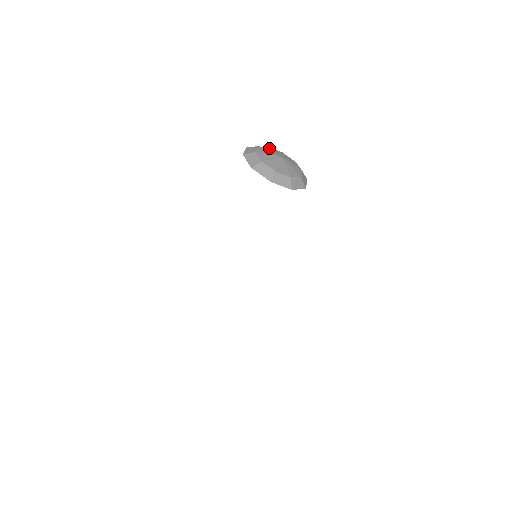
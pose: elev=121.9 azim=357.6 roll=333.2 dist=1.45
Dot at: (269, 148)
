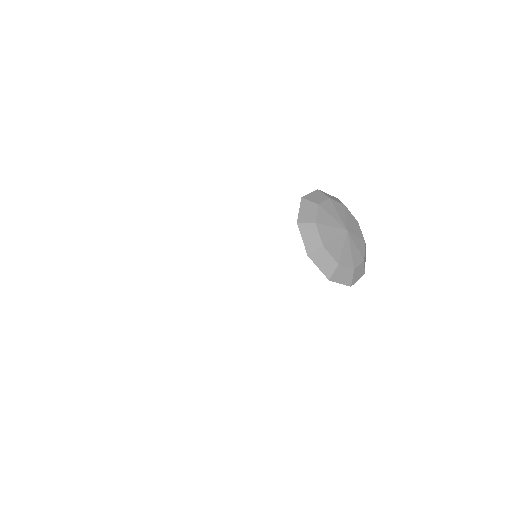
Dot at: (331, 203)
